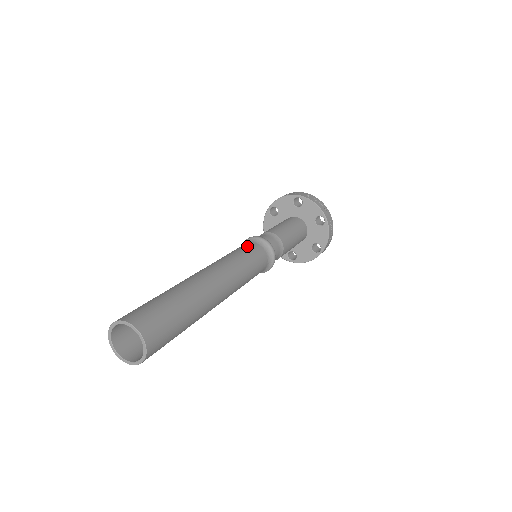
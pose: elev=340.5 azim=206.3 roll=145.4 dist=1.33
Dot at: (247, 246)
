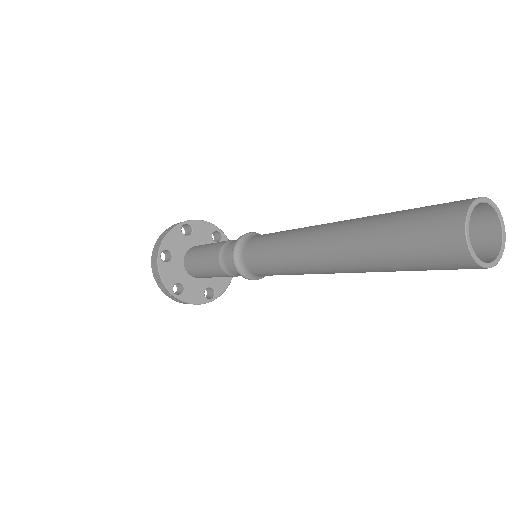
Dot at: (262, 235)
